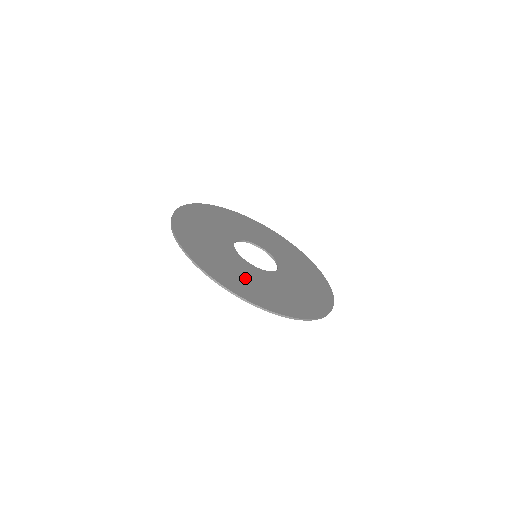
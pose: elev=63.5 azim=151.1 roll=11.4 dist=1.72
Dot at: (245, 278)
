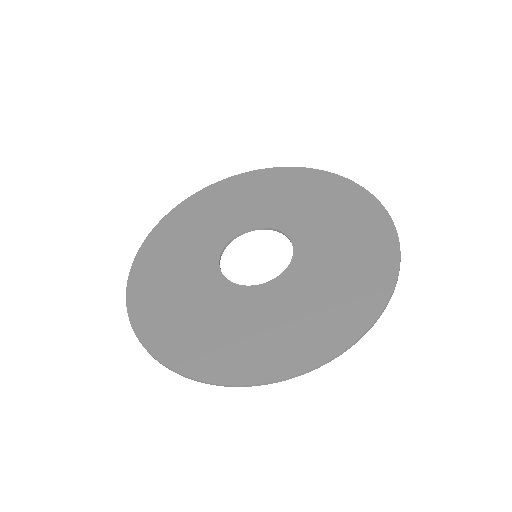
Dot at: (279, 324)
